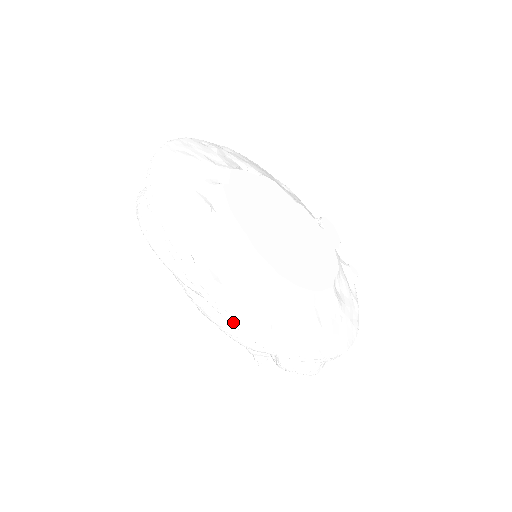
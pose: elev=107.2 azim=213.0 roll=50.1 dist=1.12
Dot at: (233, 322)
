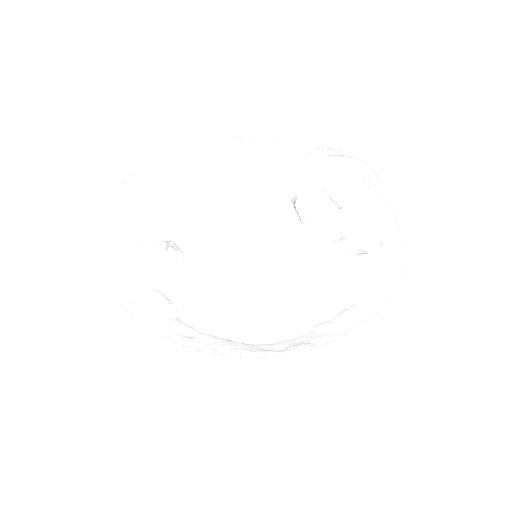
Dot at: occluded
